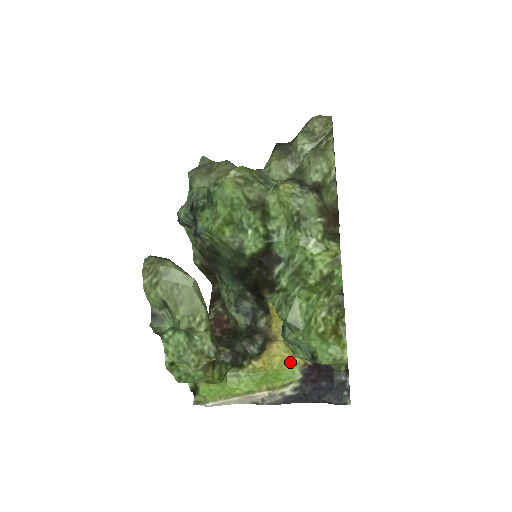
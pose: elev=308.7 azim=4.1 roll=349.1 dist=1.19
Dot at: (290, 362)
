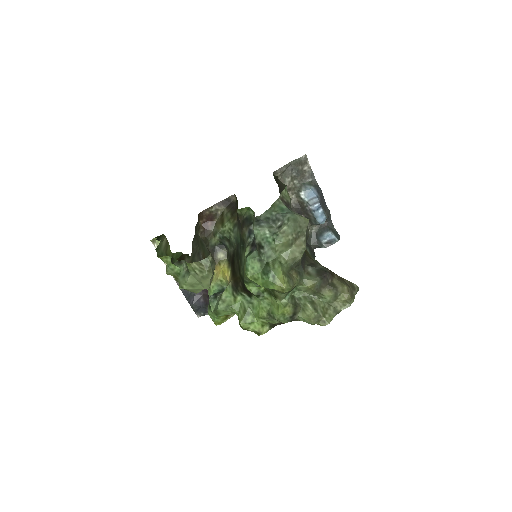
Dot at: occluded
